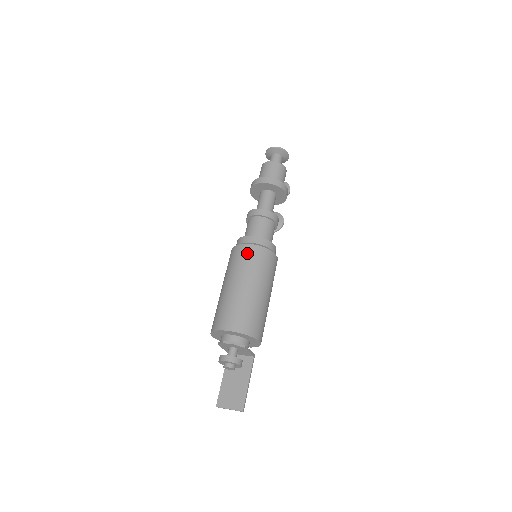
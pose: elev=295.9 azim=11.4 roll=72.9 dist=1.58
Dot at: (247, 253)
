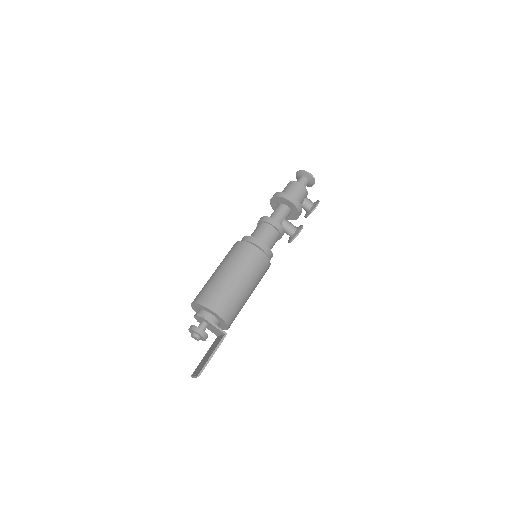
Dot at: (232, 248)
